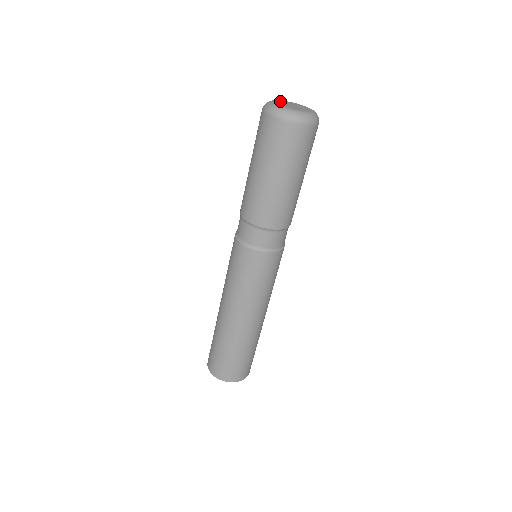
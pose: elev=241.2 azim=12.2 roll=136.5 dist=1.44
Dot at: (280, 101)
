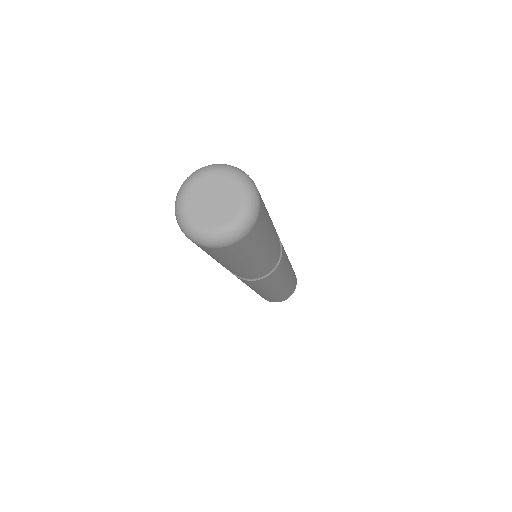
Dot at: (191, 198)
